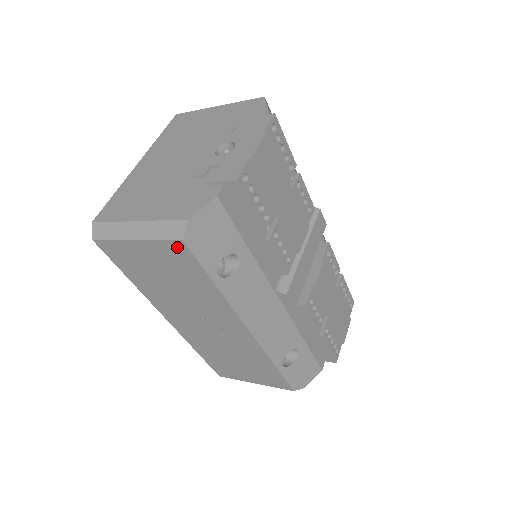
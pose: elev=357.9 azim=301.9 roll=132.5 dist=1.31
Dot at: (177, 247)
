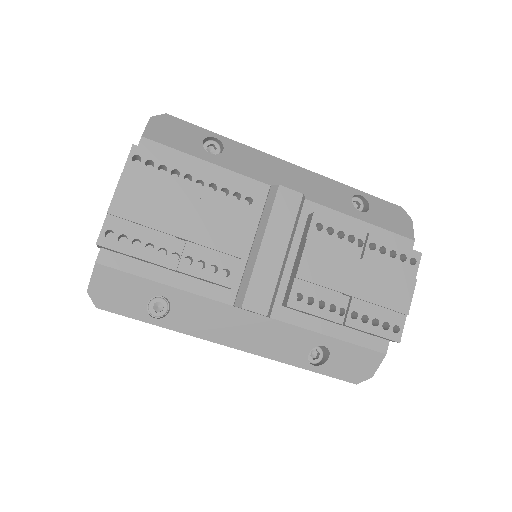
Dot at: occluded
